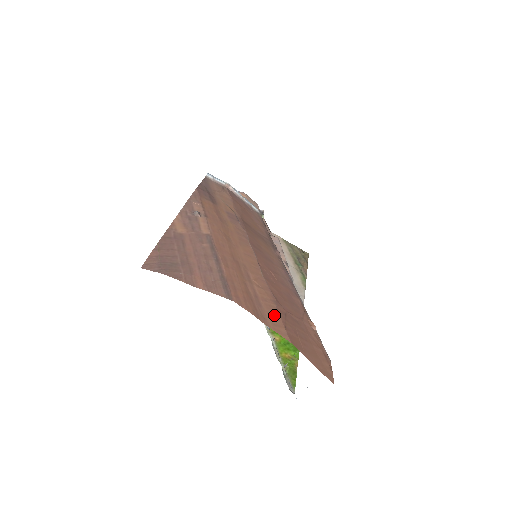
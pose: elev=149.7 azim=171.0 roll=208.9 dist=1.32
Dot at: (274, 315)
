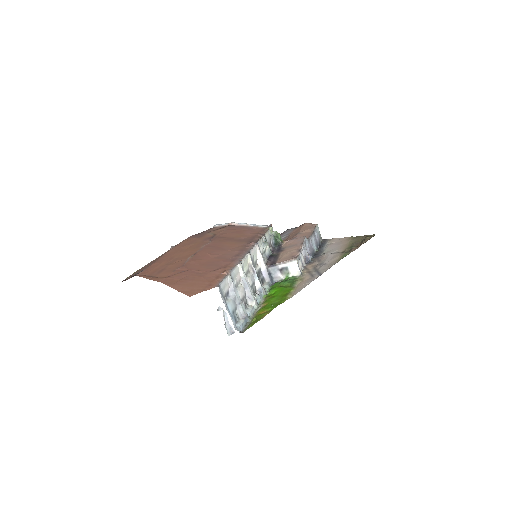
Dot at: (166, 274)
